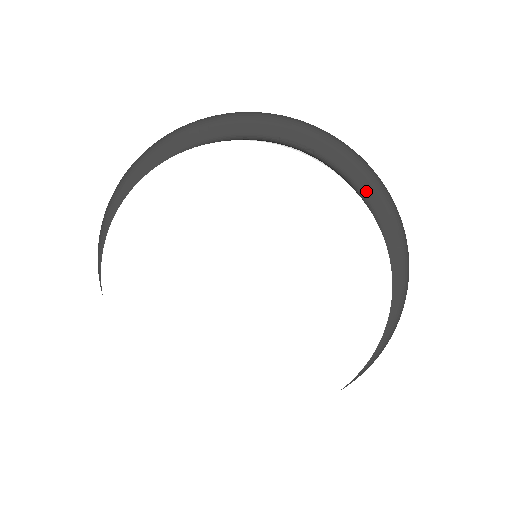
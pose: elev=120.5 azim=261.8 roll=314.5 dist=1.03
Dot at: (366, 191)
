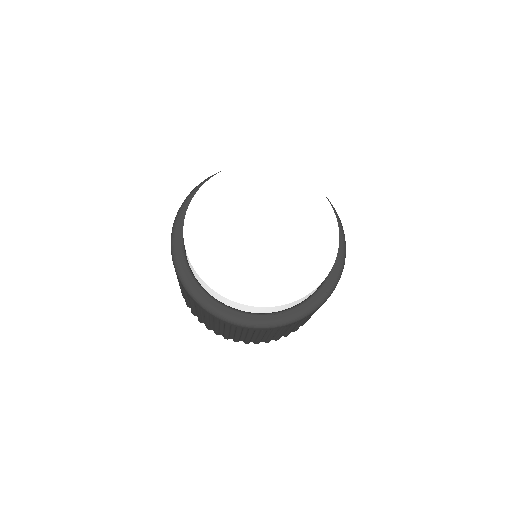
Dot at: (337, 260)
